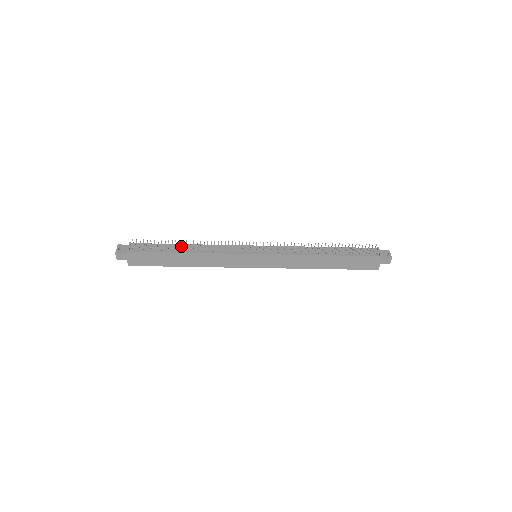
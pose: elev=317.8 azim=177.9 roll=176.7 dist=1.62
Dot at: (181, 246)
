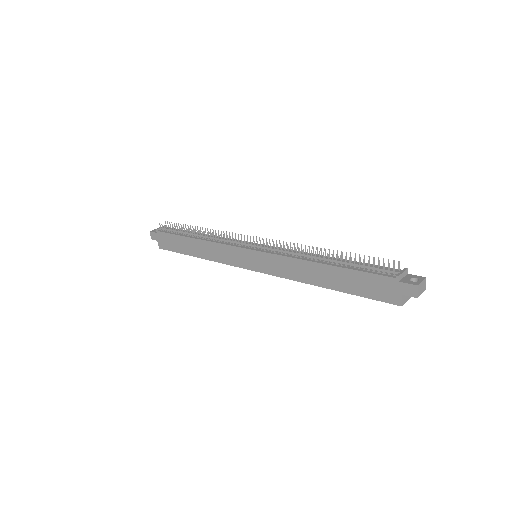
Dot at: (195, 233)
